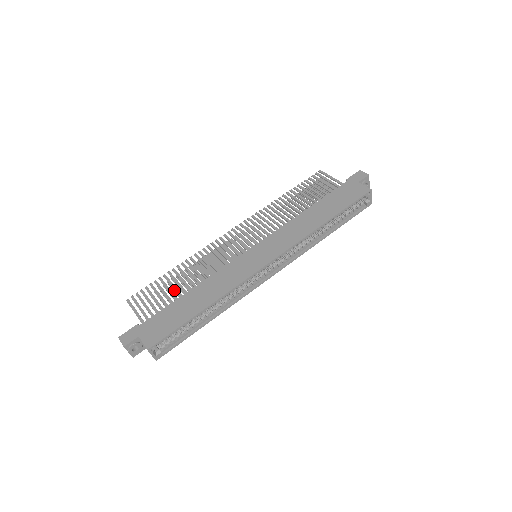
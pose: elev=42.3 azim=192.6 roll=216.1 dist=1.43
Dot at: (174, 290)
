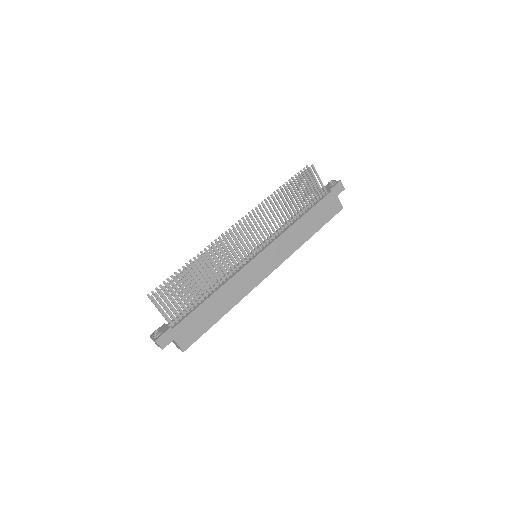
Dot at: (187, 281)
